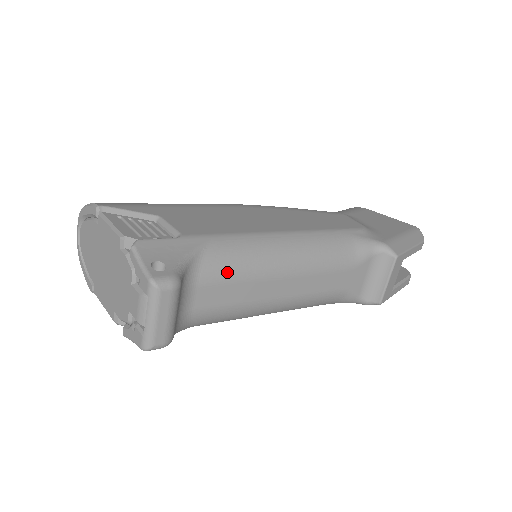
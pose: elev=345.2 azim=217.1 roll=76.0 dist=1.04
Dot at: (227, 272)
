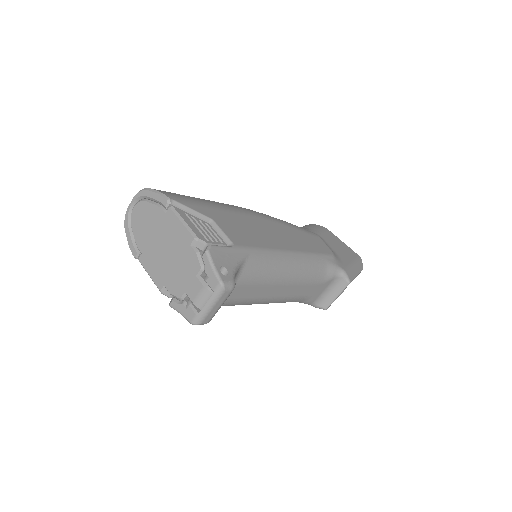
Dot at: (255, 278)
